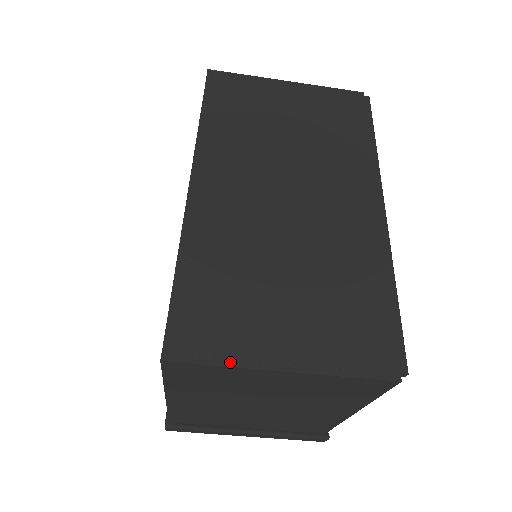
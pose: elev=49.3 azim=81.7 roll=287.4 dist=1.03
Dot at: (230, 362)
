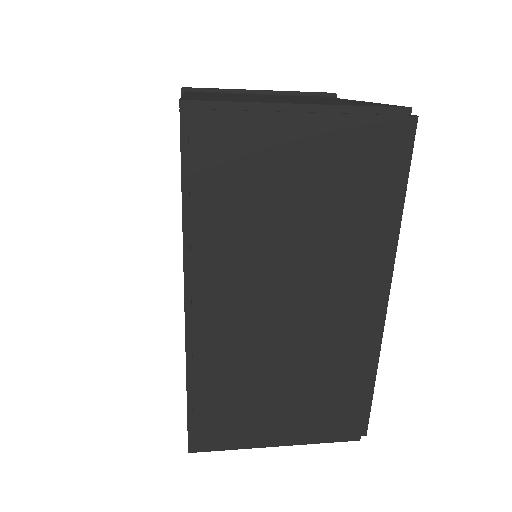
Dot at: (238, 447)
